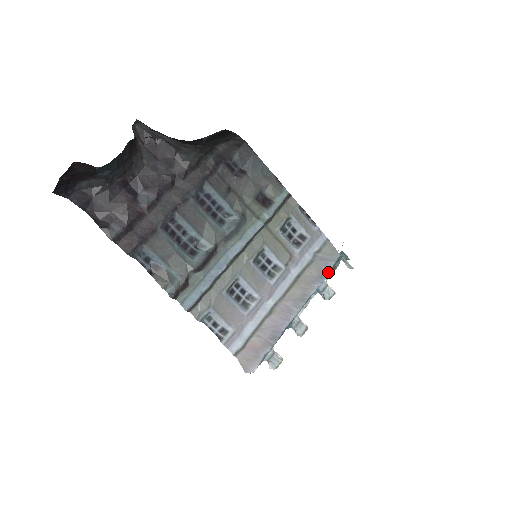
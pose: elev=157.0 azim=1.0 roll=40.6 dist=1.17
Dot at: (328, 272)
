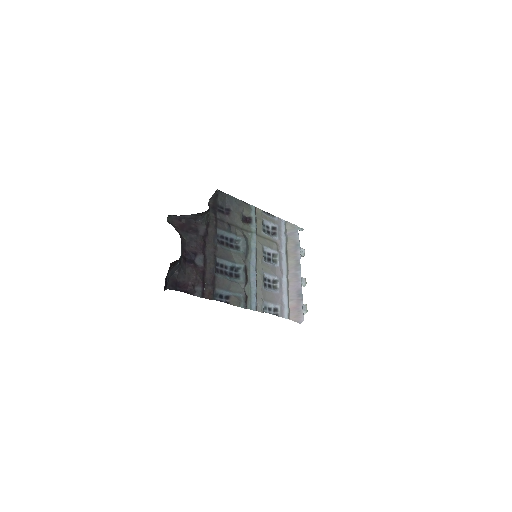
Dot at: (299, 240)
